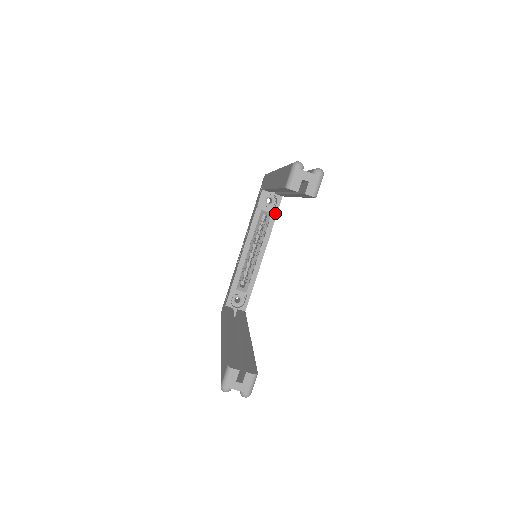
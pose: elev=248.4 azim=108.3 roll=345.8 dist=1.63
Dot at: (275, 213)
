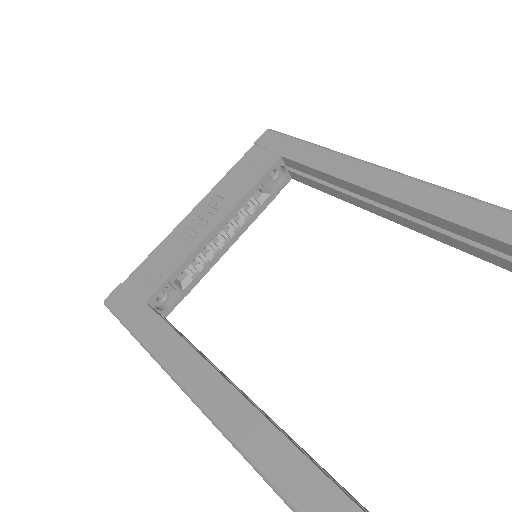
Dot at: (274, 196)
